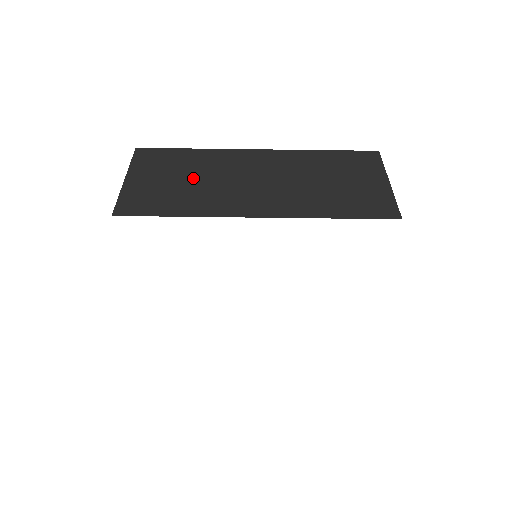
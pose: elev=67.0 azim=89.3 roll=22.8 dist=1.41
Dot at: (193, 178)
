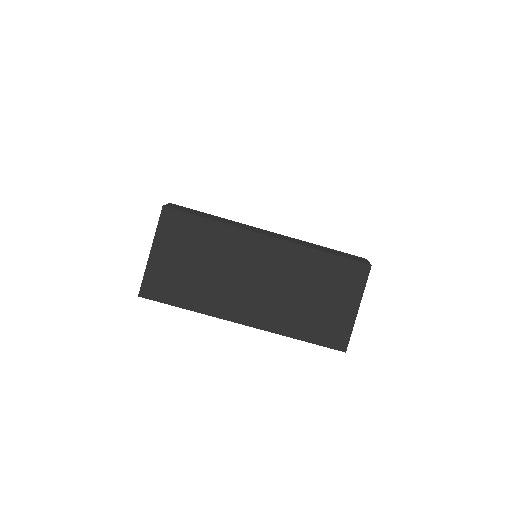
Dot at: (205, 265)
